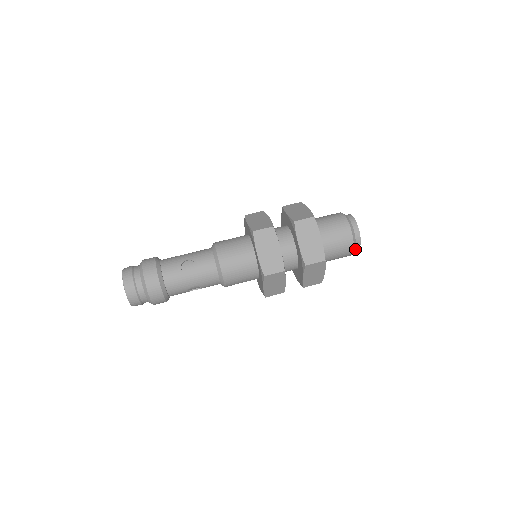
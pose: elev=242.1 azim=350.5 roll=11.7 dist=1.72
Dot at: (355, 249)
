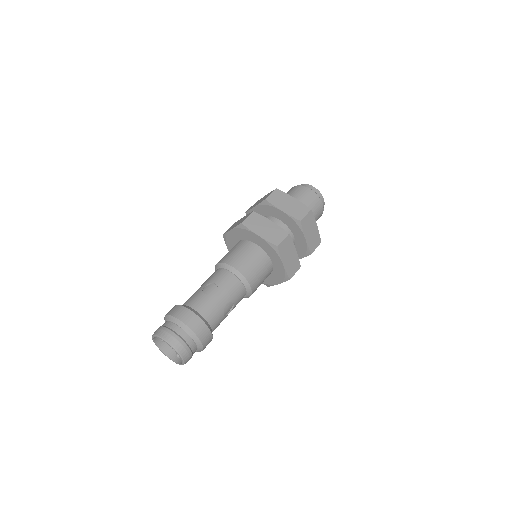
Dot at: occluded
